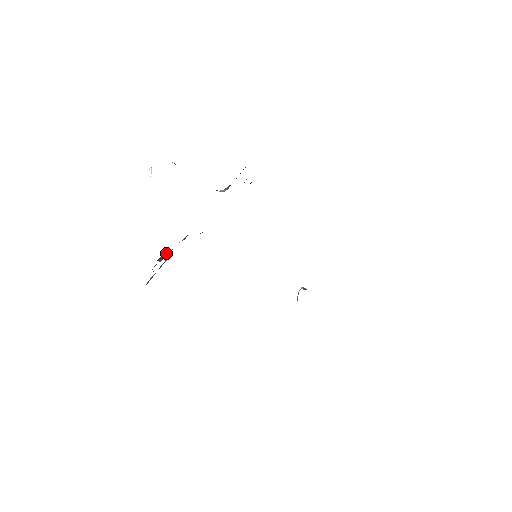
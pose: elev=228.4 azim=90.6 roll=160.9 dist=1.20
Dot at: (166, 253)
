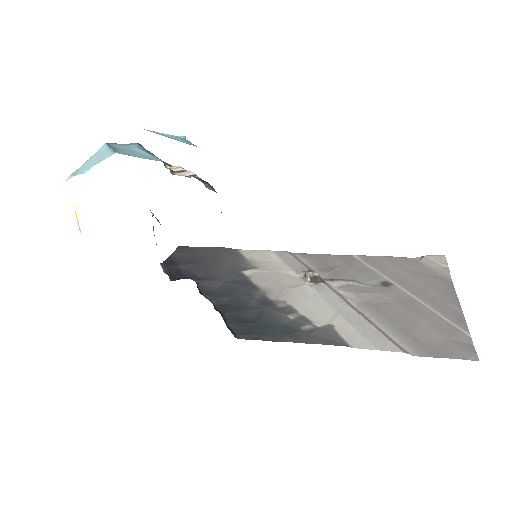
Dot at: occluded
